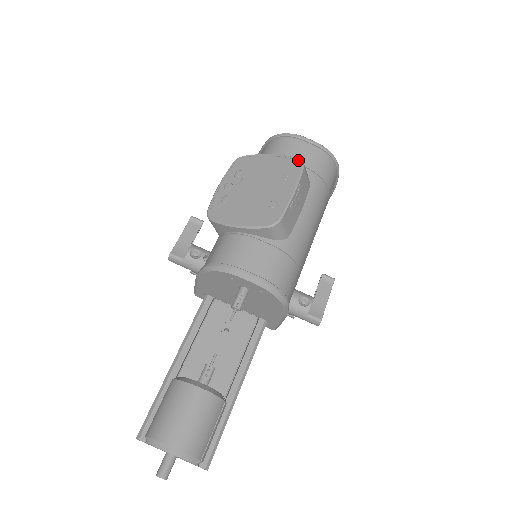
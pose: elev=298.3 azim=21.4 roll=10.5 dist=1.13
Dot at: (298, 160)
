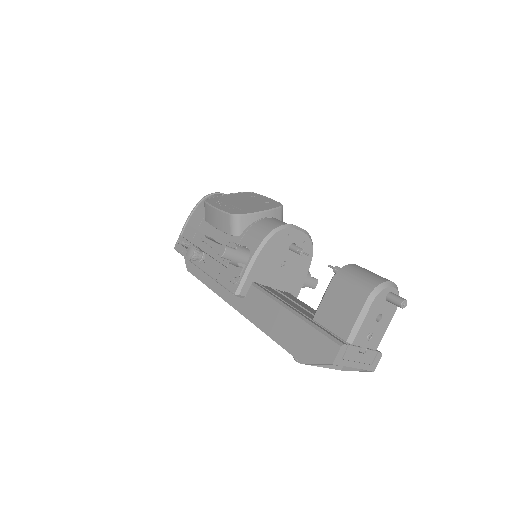
Dot at: (247, 192)
